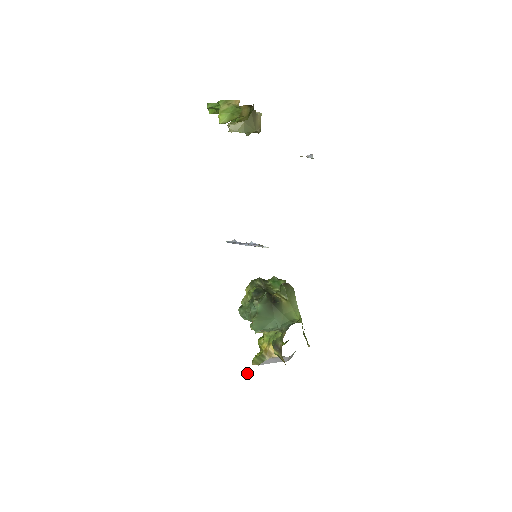
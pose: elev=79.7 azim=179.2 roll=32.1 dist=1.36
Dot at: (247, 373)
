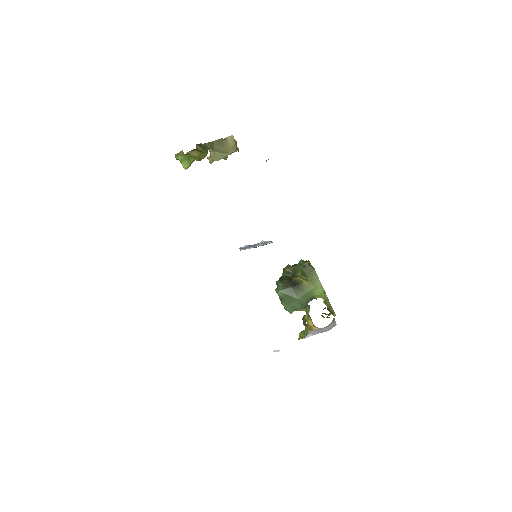
Dot at: (278, 350)
